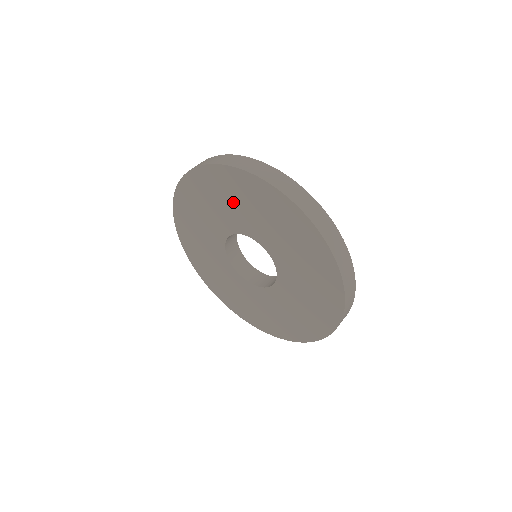
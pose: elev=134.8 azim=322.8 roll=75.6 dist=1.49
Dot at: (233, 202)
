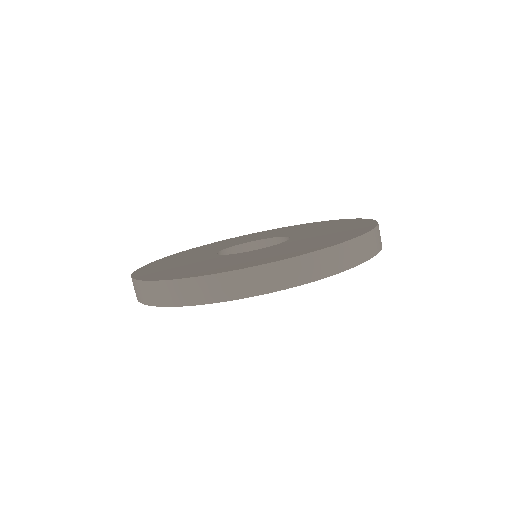
Dot at: occluded
